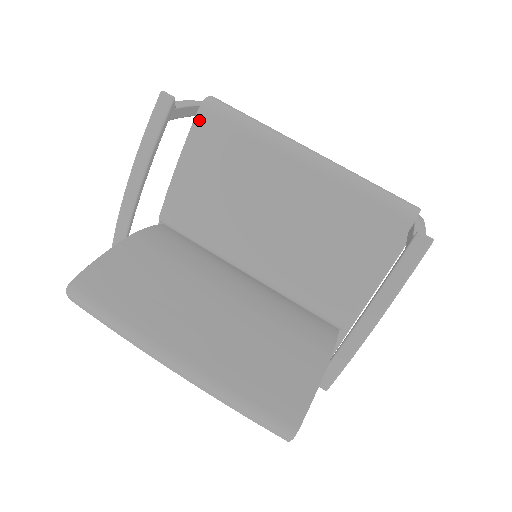
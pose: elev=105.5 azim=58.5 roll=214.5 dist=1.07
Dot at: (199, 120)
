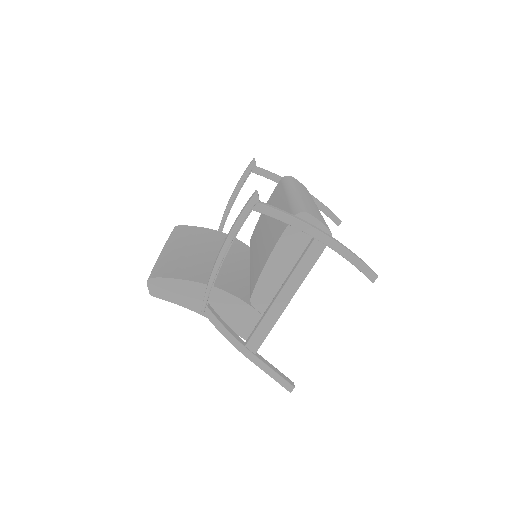
Dot at: occluded
